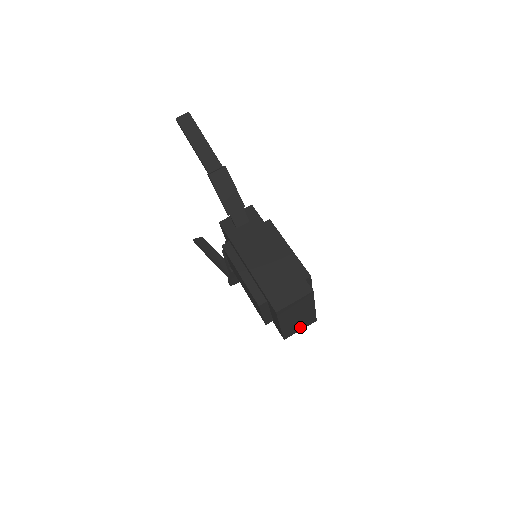
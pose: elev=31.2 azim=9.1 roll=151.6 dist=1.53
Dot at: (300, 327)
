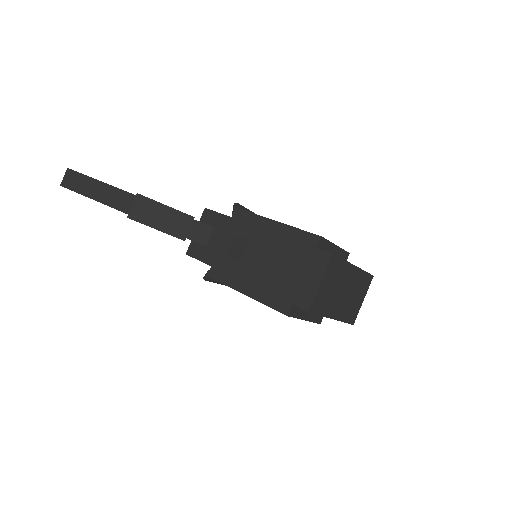
Dot at: (359, 298)
